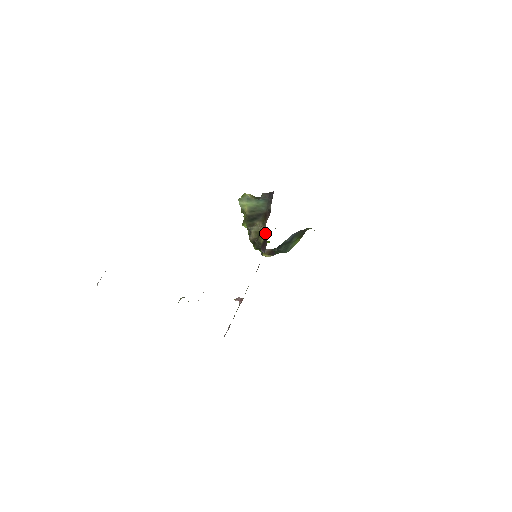
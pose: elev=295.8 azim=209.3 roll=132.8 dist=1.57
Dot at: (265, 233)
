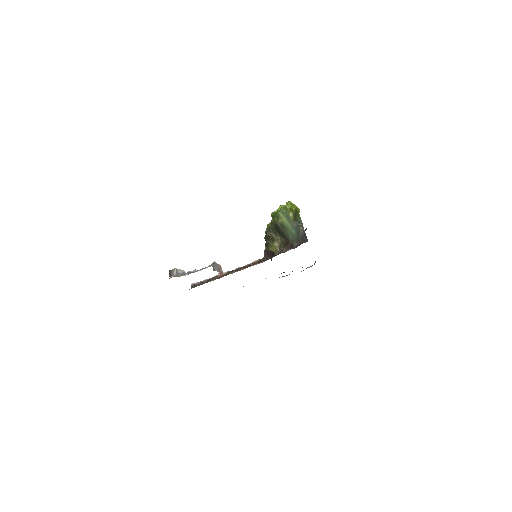
Dot at: (276, 251)
